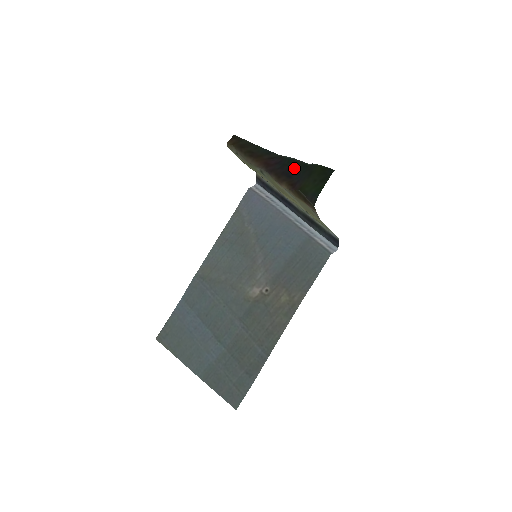
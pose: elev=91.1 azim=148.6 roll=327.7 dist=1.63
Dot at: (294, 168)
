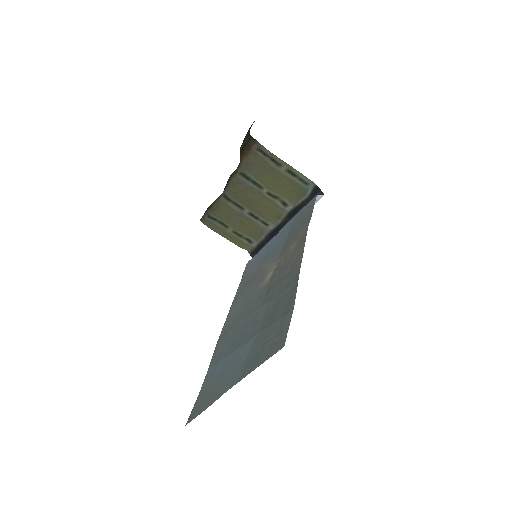
Dot at: occluded
